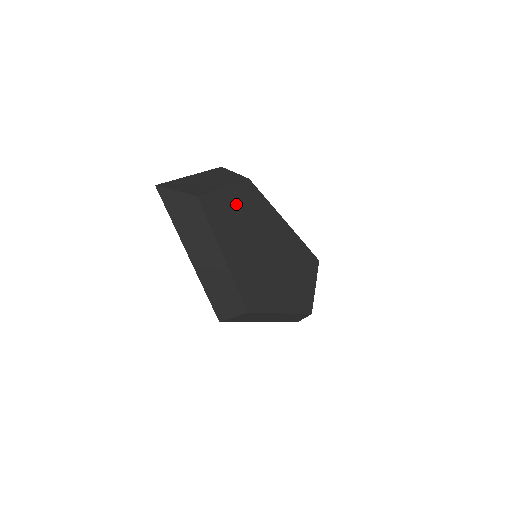
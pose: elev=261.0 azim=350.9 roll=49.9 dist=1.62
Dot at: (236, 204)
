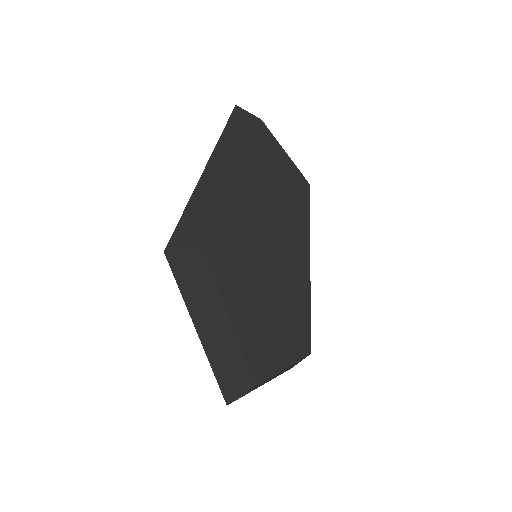
Dot at: (283, 176)
